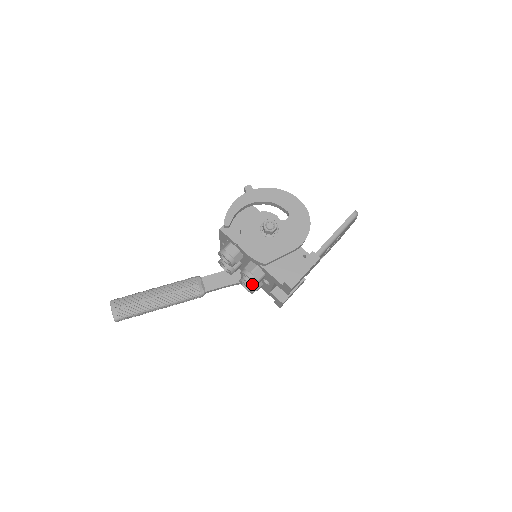
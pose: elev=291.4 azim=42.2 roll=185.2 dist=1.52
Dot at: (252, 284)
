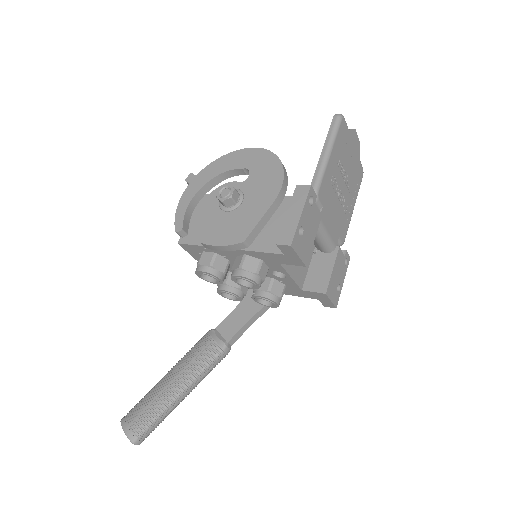
Dot at: (253, 284)
